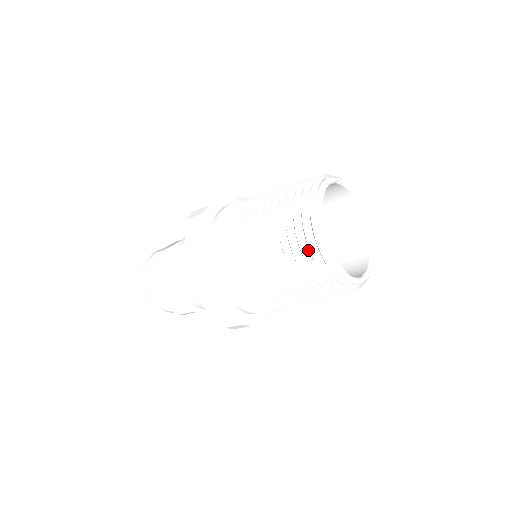
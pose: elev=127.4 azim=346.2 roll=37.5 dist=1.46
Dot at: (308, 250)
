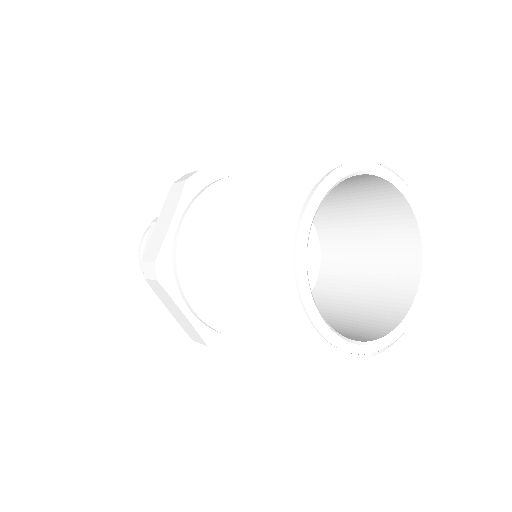
Dot at: (275, 277)
